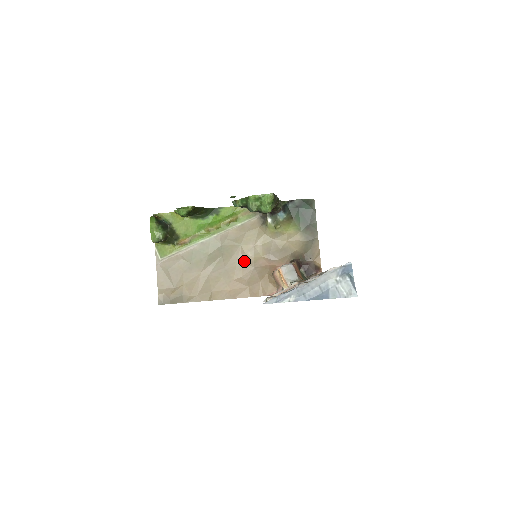
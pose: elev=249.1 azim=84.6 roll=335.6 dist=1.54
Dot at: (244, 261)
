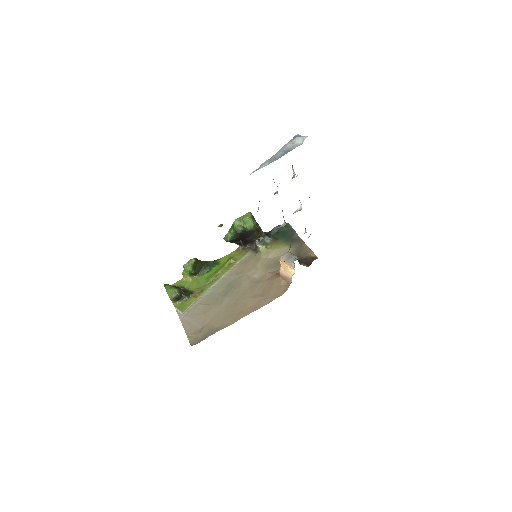
Dot at: (253, 282)
